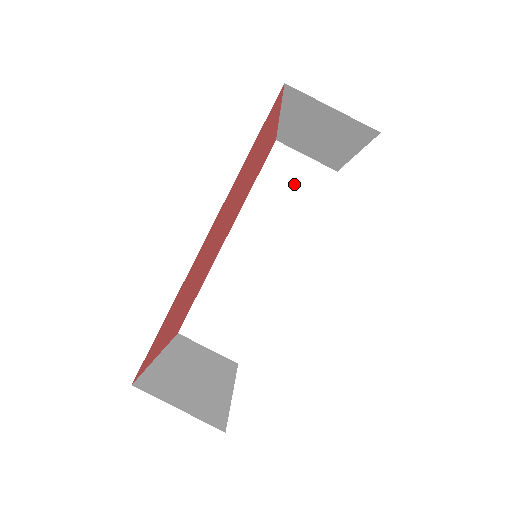
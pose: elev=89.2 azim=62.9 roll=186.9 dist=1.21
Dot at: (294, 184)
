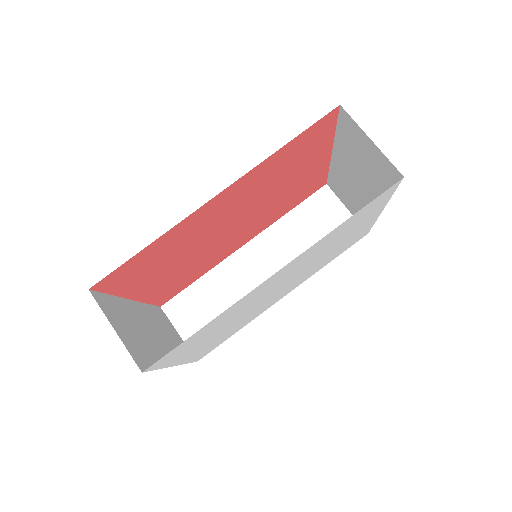
Dot at: (325, 227)
